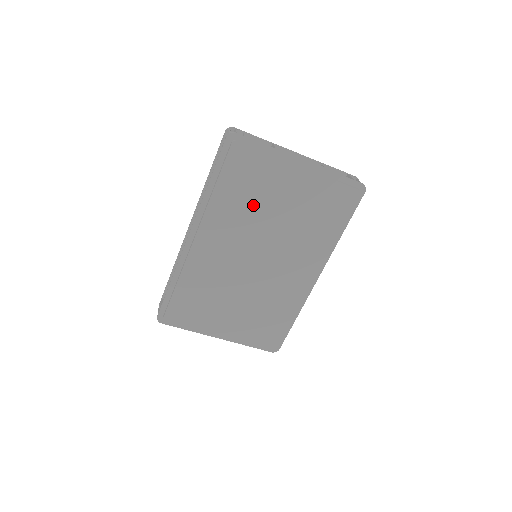
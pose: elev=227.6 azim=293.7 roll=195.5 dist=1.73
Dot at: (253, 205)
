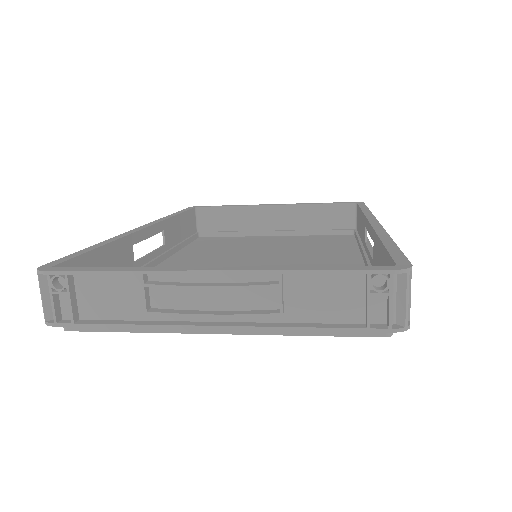
Dot at: occluded
